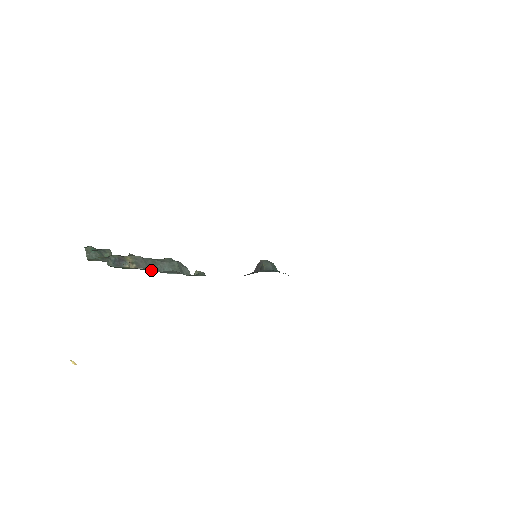
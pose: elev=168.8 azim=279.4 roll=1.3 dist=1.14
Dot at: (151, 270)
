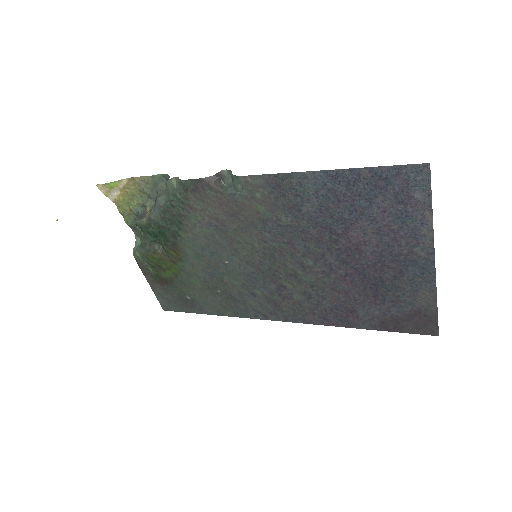
Dot at: (157, 215)
